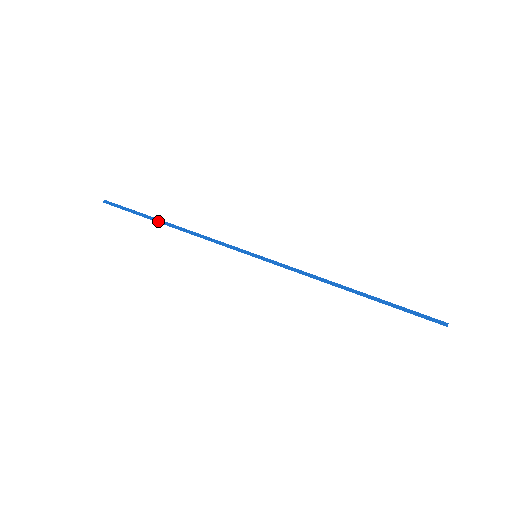
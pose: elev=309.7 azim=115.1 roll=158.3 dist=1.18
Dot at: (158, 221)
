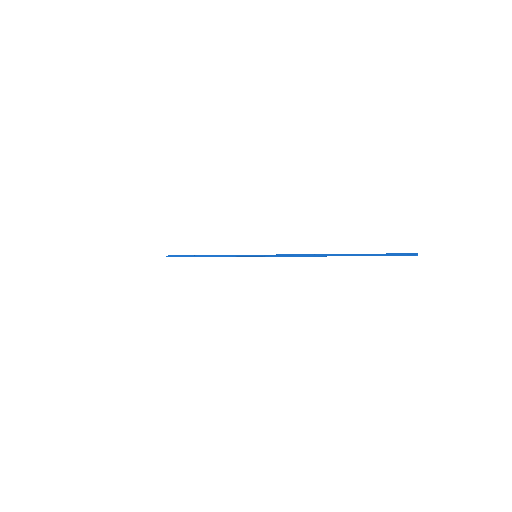
Dot at: (195, 256)
